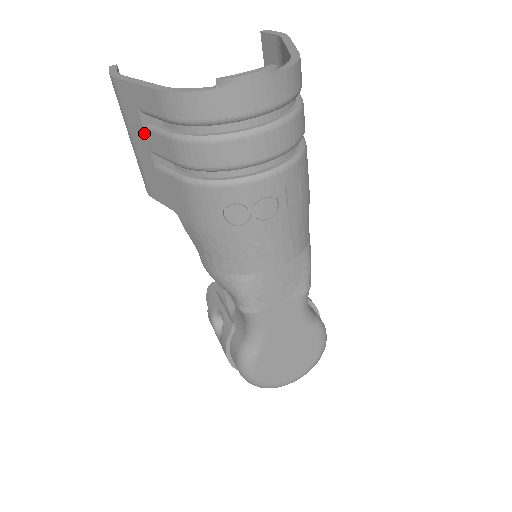
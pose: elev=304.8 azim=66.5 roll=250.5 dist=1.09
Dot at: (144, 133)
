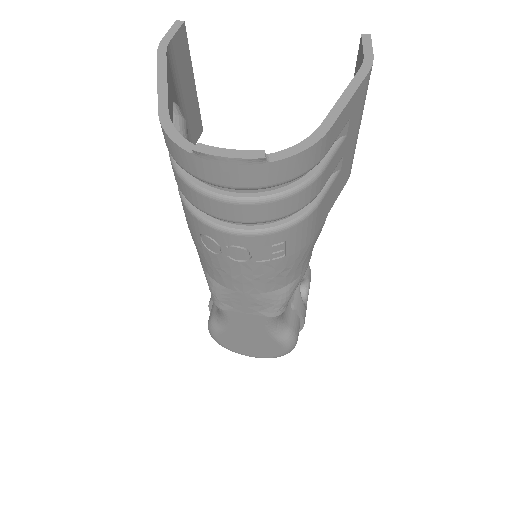
Dot at: occluded
